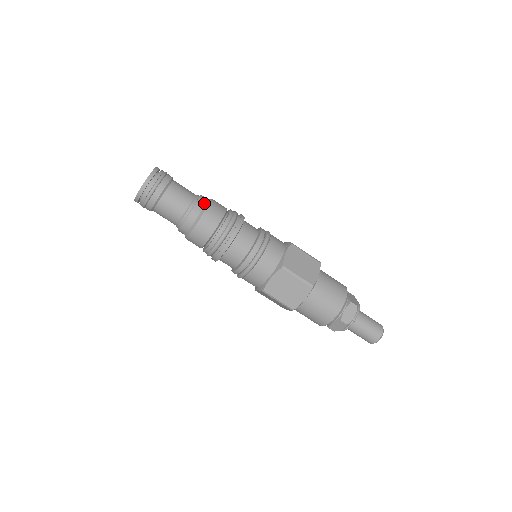
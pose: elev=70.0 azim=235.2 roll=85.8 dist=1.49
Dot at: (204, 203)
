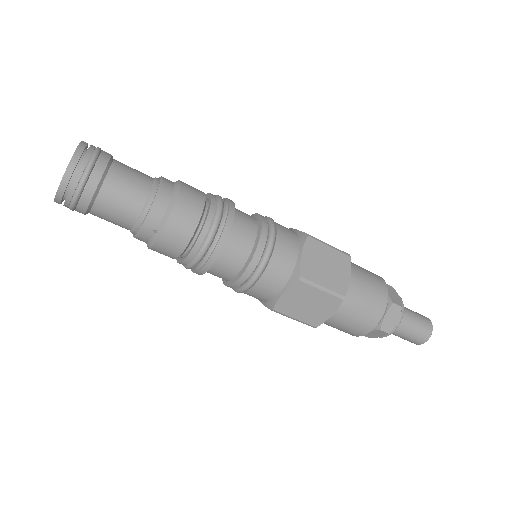
Dot at: (155, 227)
